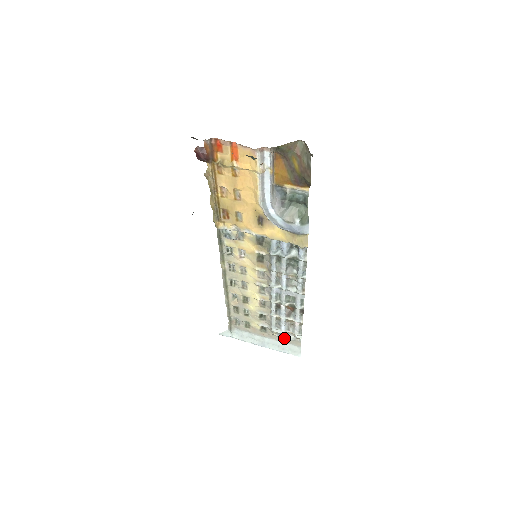
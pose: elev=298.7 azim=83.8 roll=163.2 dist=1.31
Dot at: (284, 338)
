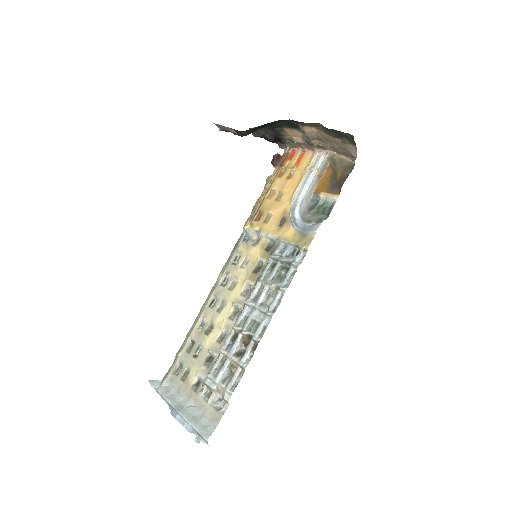
Dot at: (209, 405)
